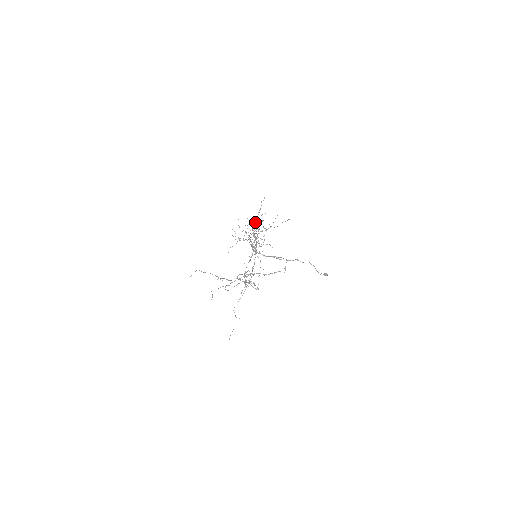
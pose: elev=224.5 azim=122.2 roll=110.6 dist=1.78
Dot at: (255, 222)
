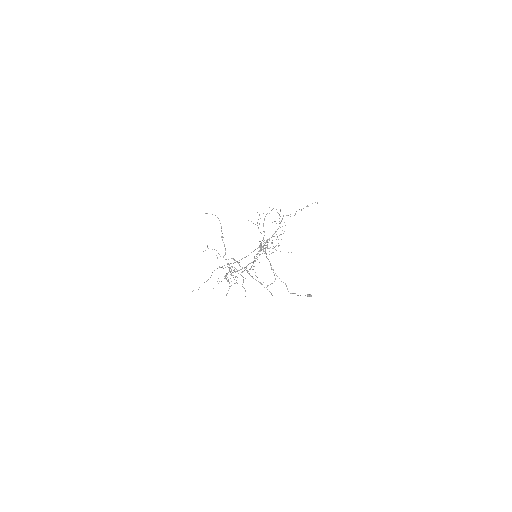
Dot at: (290, 214)
